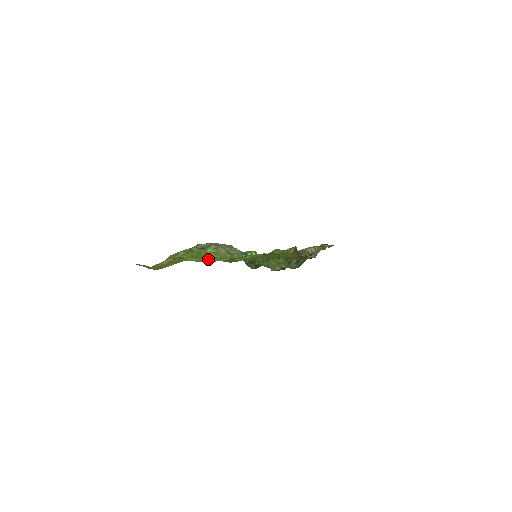
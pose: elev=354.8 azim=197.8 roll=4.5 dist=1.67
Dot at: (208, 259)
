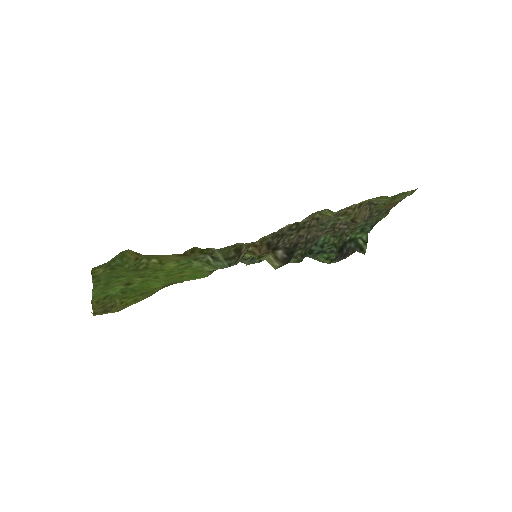
Dot at: (101, 293)
